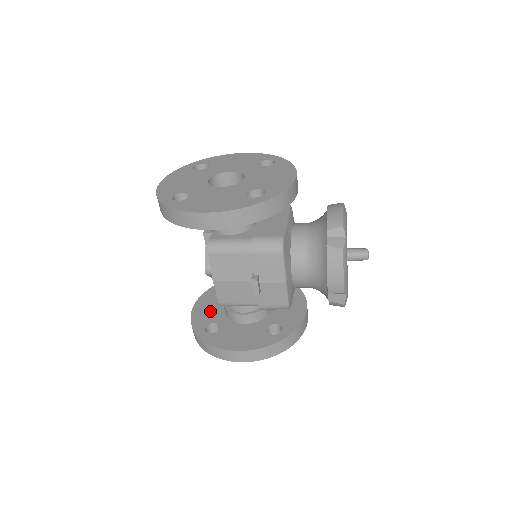
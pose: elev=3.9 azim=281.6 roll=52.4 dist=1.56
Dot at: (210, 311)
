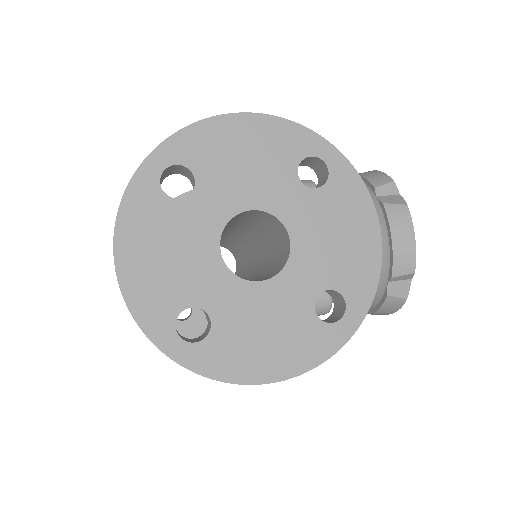
Dot at: occluded
